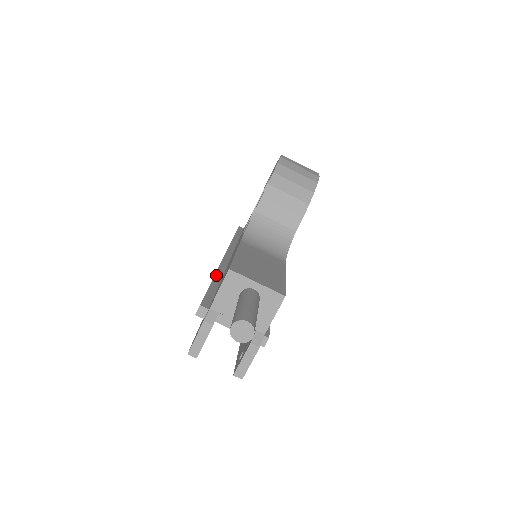
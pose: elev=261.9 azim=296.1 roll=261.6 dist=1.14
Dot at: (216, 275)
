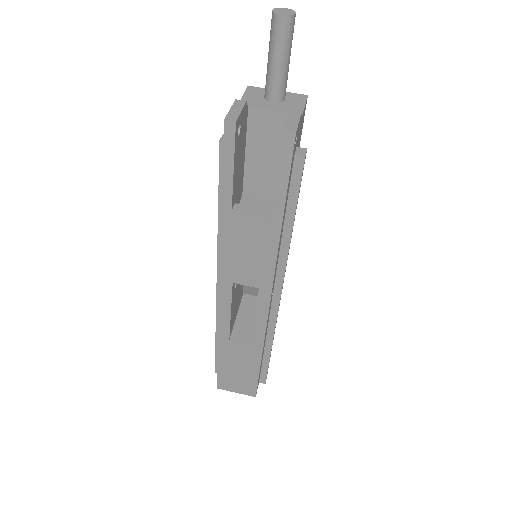
Dot at: occluded
